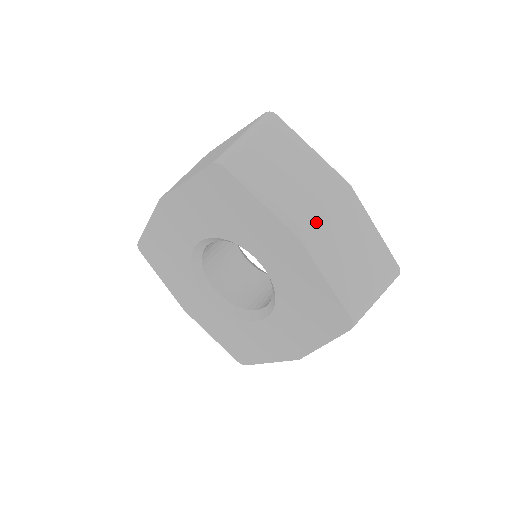
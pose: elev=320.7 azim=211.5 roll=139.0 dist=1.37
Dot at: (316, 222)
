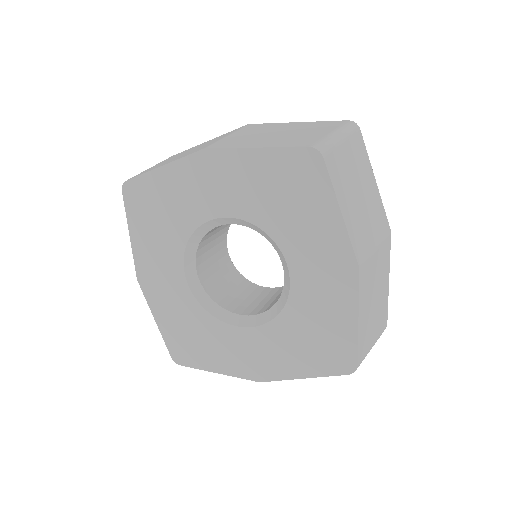
Dot at: (370, 256)
